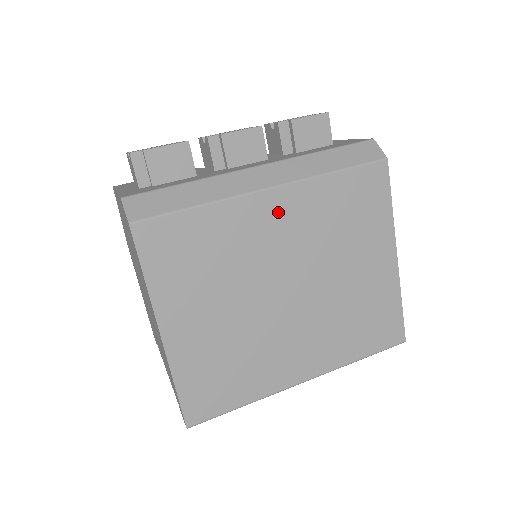
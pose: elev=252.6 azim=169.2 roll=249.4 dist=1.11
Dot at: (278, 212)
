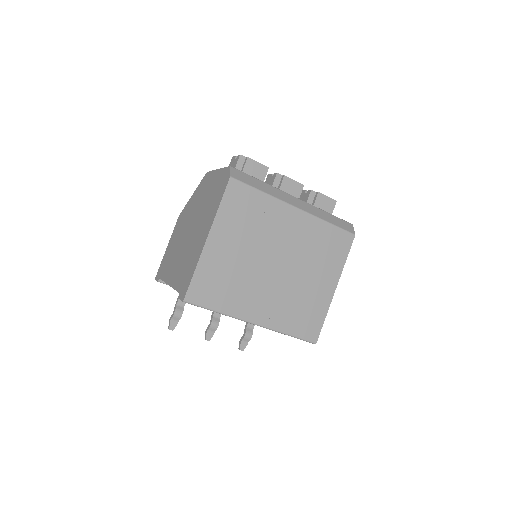
Dot at: (294, 222)
